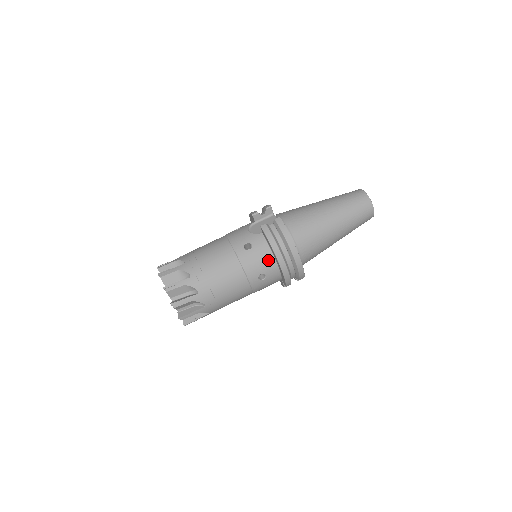
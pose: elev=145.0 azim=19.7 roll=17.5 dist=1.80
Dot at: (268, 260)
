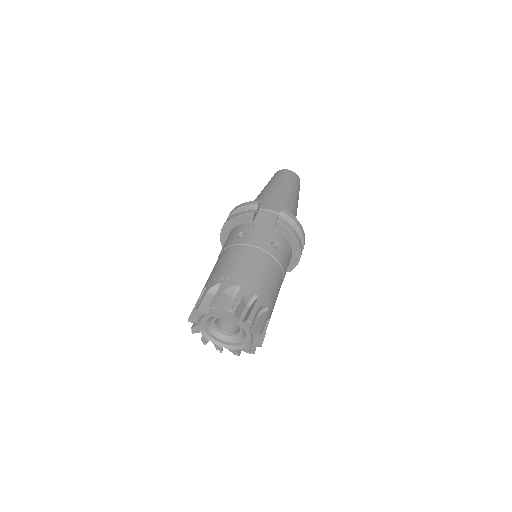
Dot at: (289, 251)
